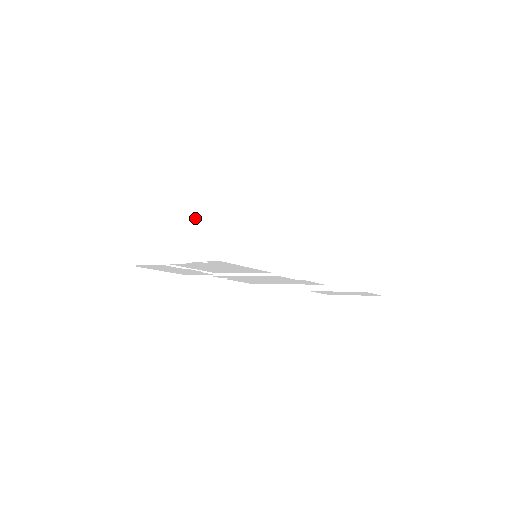
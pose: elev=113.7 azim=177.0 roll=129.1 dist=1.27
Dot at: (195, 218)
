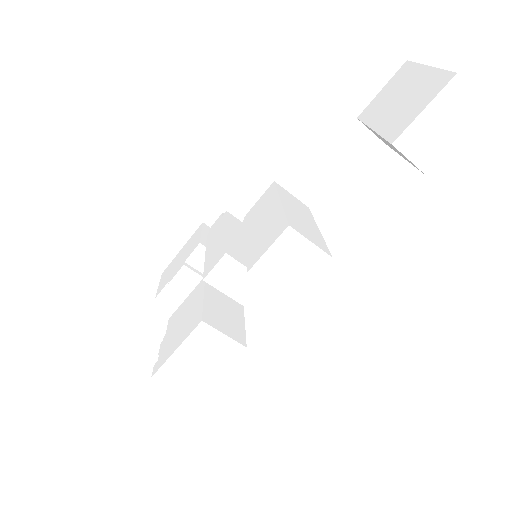
Dot at: occluded
